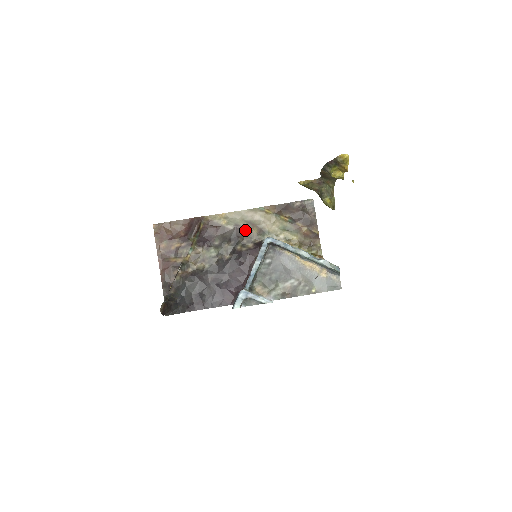
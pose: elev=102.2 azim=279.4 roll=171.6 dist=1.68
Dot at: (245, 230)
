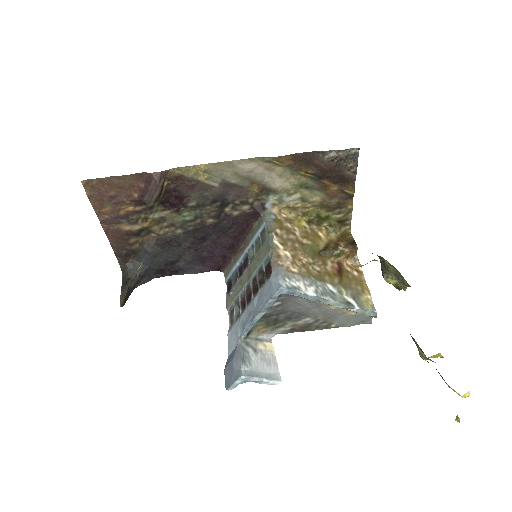
Dot at: (238, 188)
